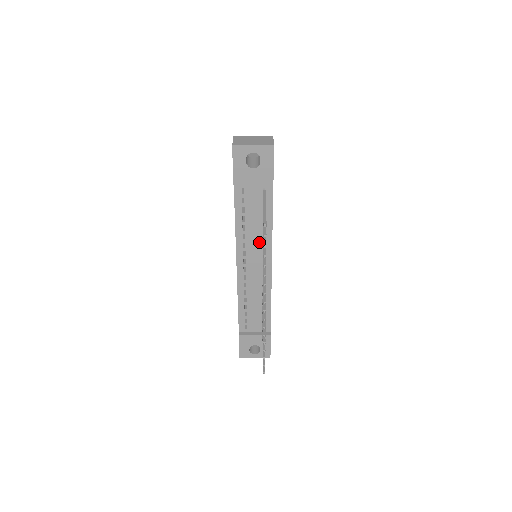
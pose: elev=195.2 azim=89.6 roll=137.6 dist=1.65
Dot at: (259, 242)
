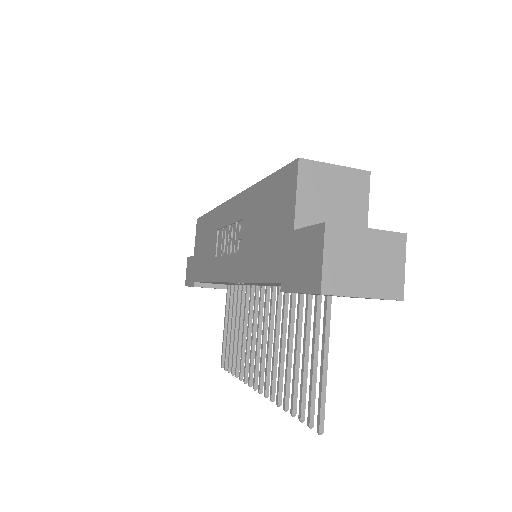
Dot at: occluded
